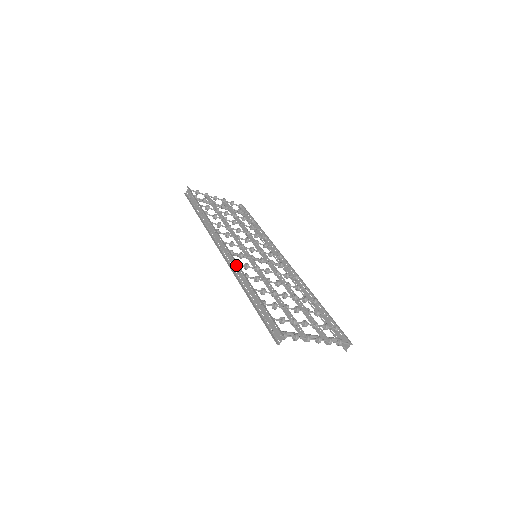
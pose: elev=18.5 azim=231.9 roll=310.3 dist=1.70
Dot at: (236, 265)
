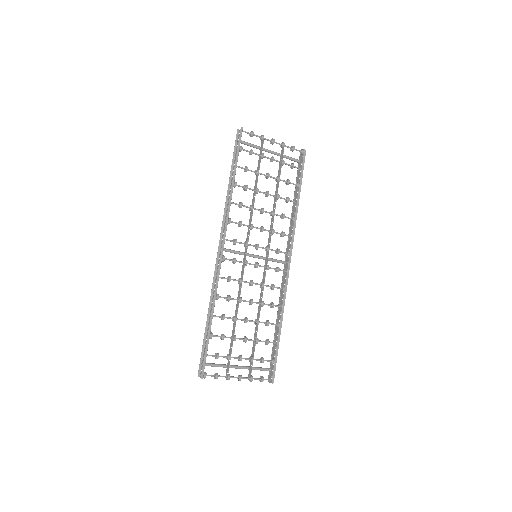
Dot at: (218, 278)
